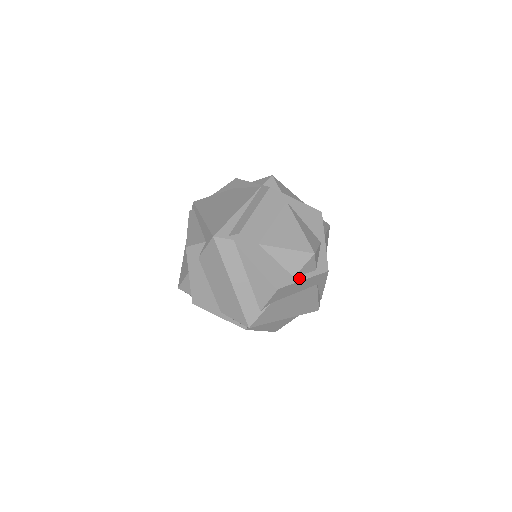
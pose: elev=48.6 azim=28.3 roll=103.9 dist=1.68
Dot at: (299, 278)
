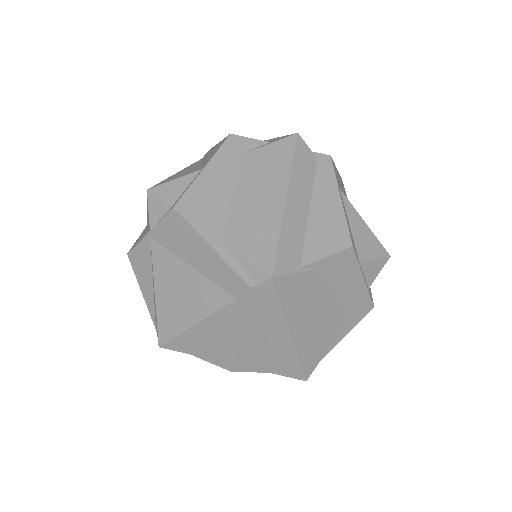
Dot at: (362, 270)
